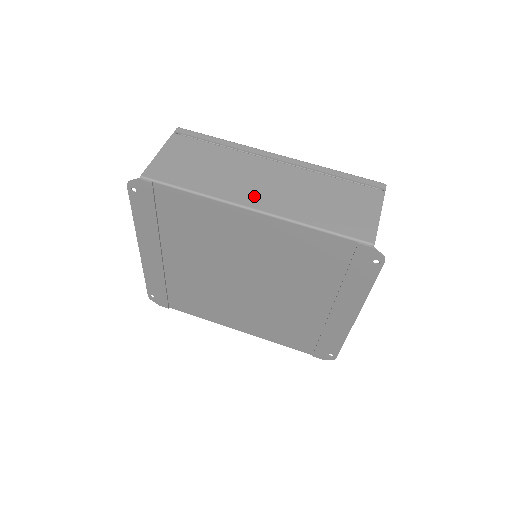
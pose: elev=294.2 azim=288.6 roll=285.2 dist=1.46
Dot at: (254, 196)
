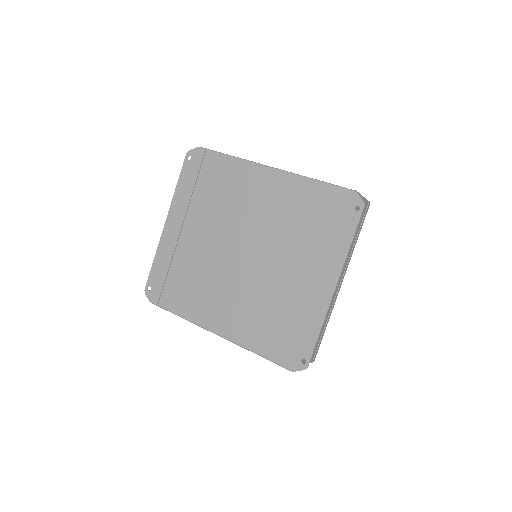
Dot at: occluded
